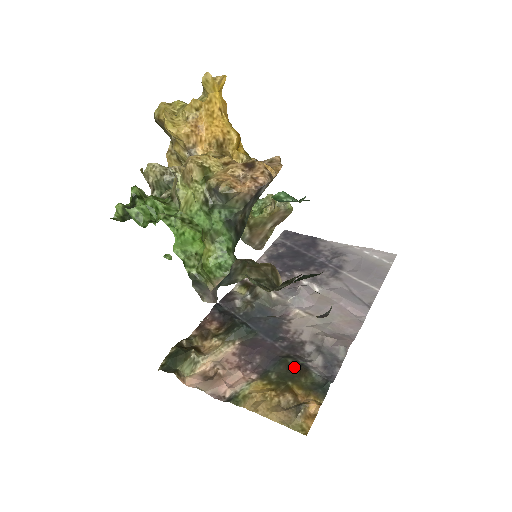
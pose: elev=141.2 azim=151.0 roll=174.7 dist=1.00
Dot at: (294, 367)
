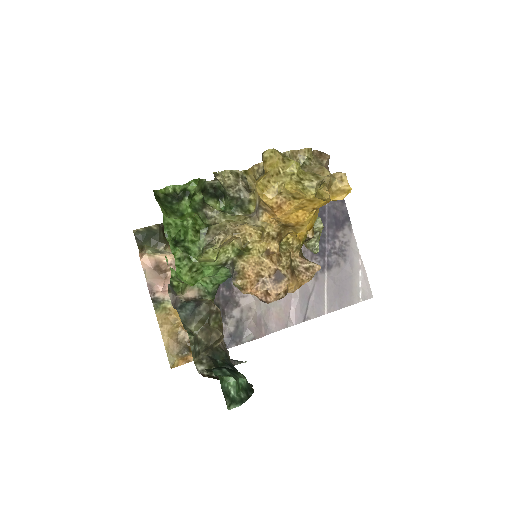
Dot at: occluded
